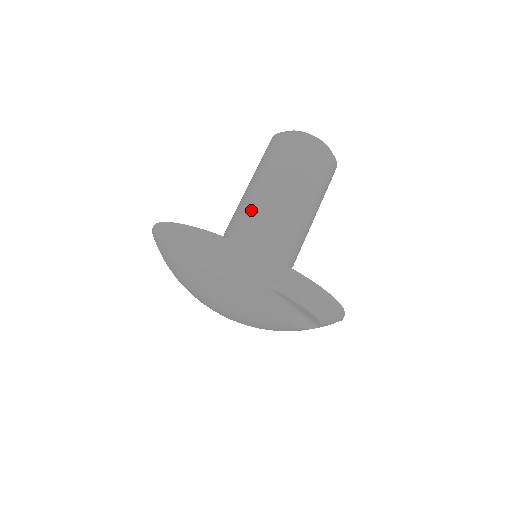
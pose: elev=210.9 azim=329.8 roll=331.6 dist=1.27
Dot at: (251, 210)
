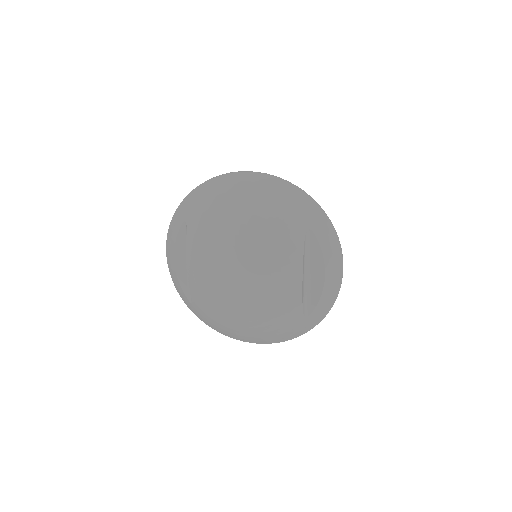
Dot at: occluded
